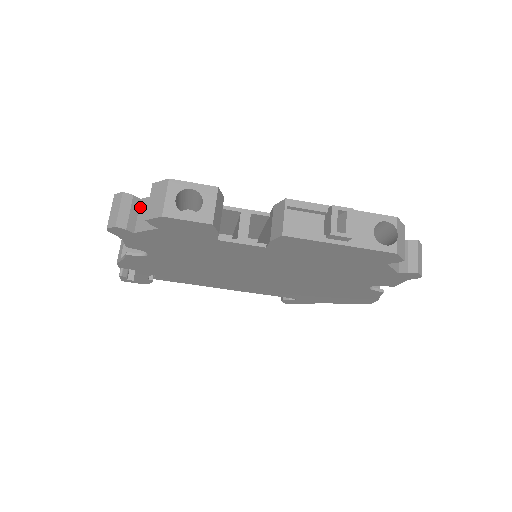
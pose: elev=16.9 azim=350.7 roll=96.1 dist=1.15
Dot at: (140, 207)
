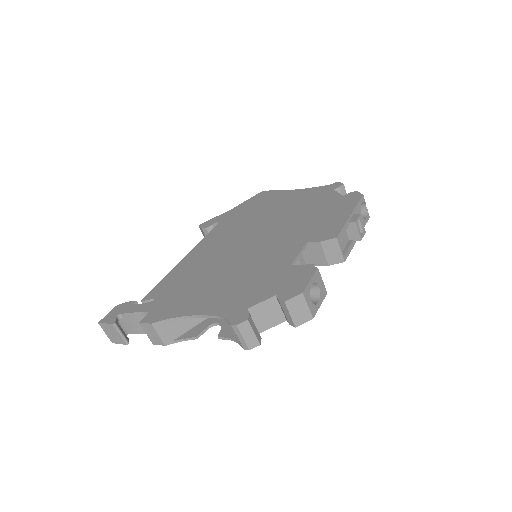
Dot at: (252, 315)
